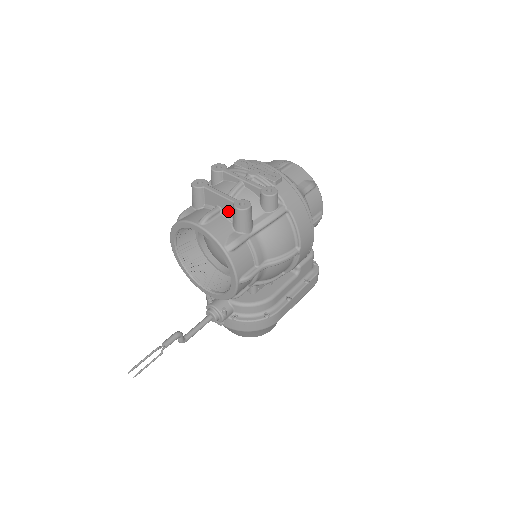
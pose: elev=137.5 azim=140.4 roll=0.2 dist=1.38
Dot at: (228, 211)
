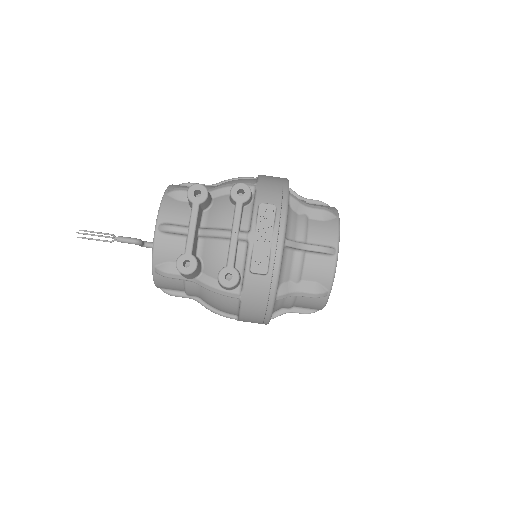
Dot at: occluded
